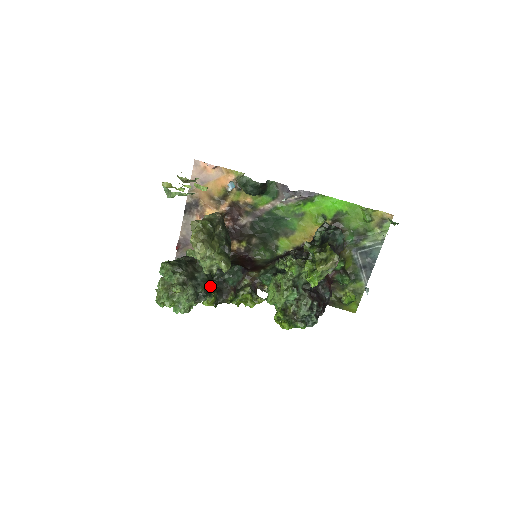
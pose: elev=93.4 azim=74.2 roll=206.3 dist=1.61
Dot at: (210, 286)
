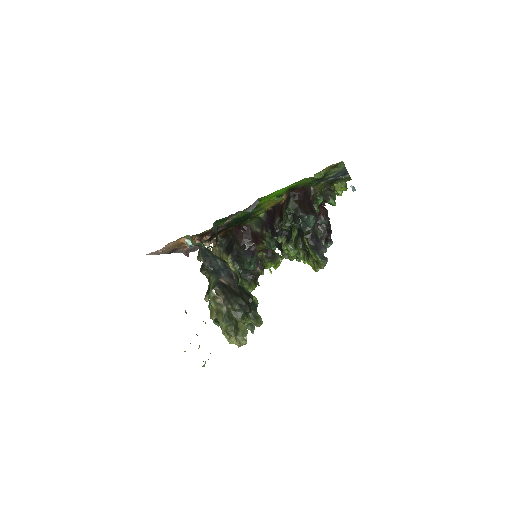
Dot at: (252, 305)
